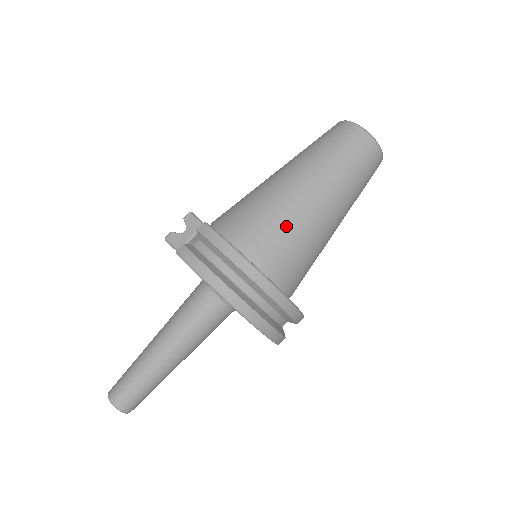
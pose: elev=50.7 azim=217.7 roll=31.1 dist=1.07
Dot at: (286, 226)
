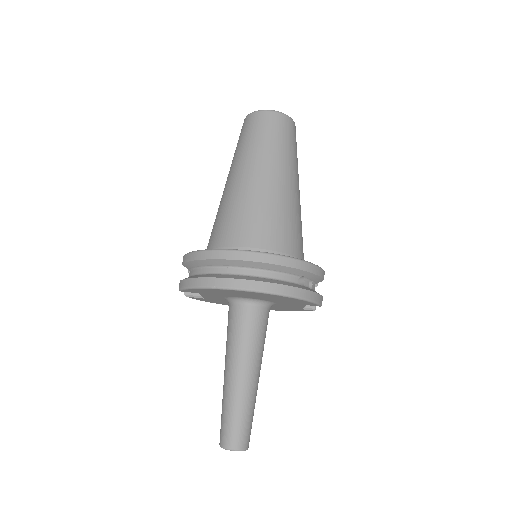
Dot at: (238, 211)
